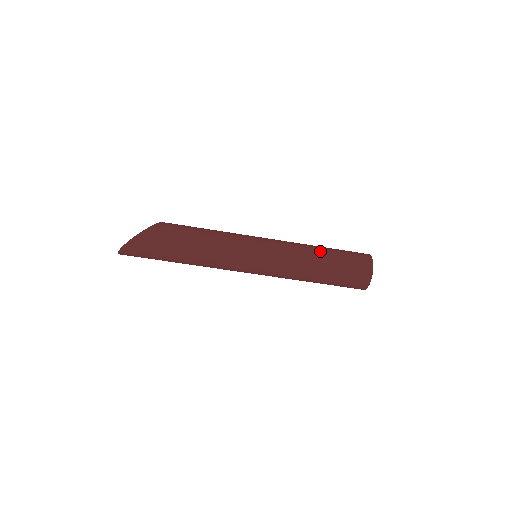
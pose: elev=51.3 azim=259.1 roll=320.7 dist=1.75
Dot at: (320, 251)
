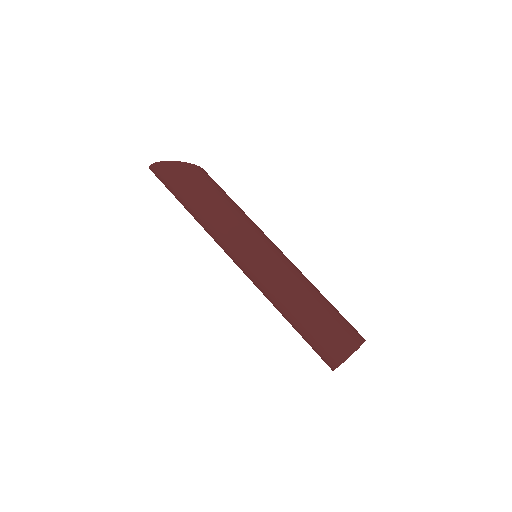
Dot at: (314, 295)
